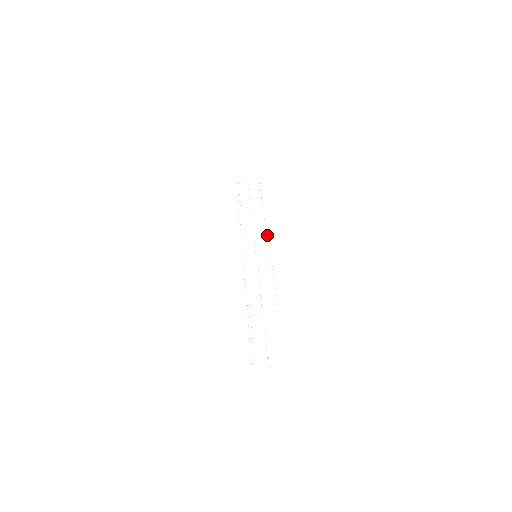
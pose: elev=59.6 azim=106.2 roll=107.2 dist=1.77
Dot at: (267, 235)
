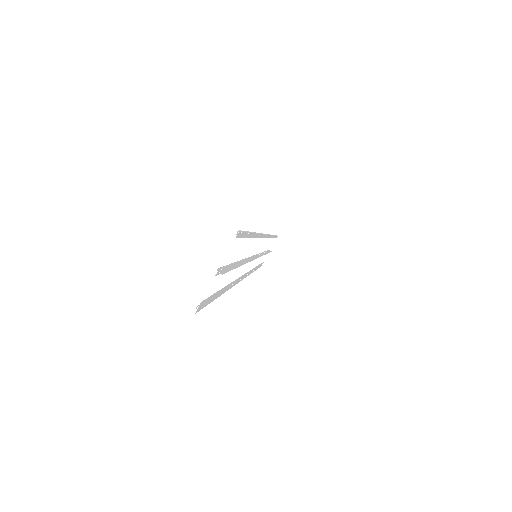
Dot at: occluded
